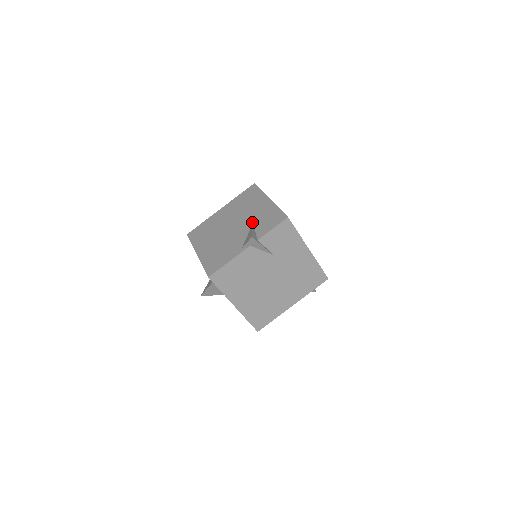
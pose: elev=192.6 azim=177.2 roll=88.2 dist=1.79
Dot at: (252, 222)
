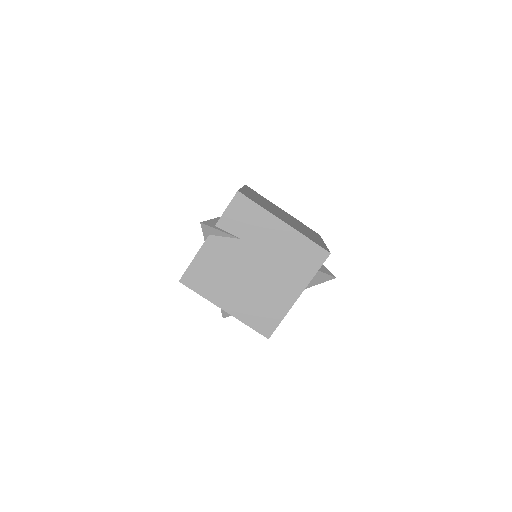
Dot at: occluded
